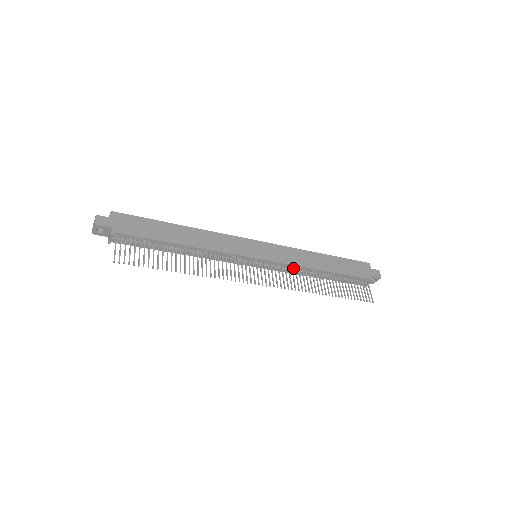
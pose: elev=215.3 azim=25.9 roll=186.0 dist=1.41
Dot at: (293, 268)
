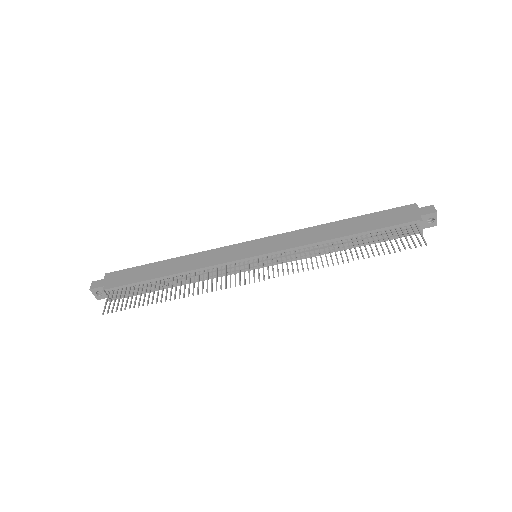
Dot at: (303, 250)
